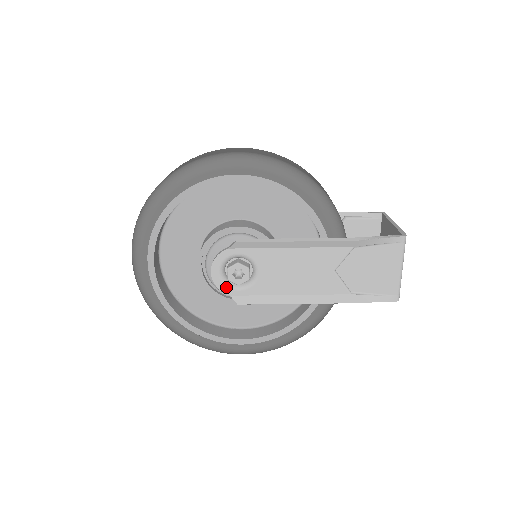
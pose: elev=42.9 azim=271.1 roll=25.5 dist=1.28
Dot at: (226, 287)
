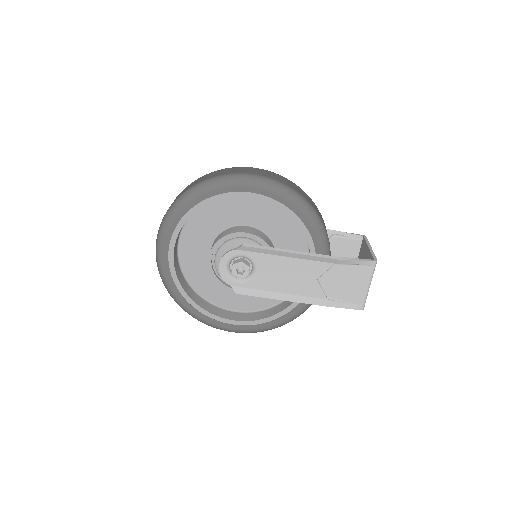
Dot at: (229, 279)
